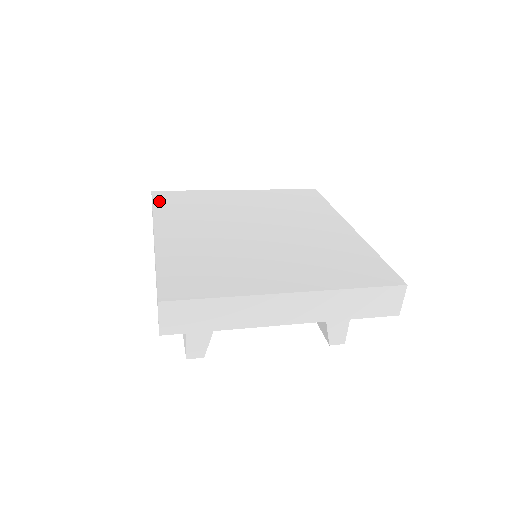
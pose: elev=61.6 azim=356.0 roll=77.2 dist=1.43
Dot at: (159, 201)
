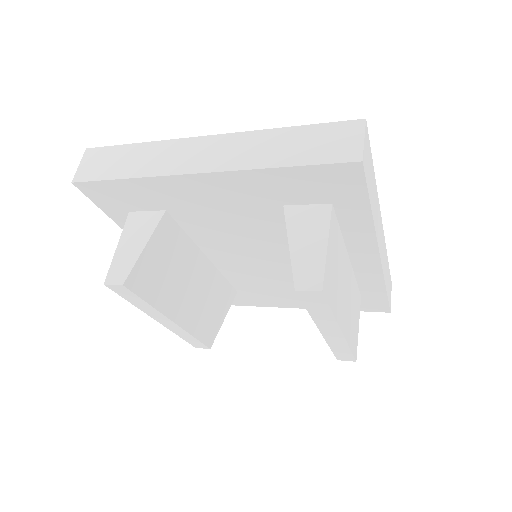
Dot at: occluded
